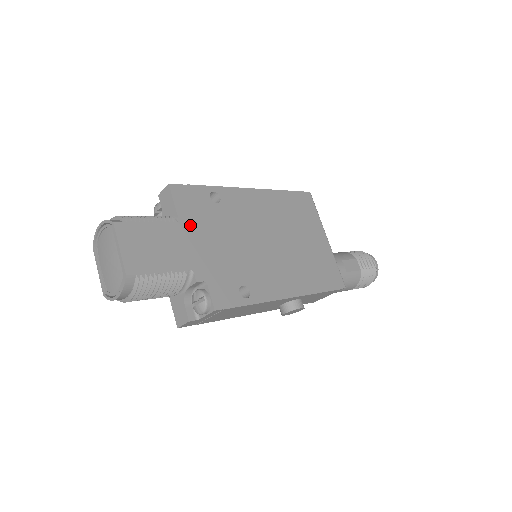
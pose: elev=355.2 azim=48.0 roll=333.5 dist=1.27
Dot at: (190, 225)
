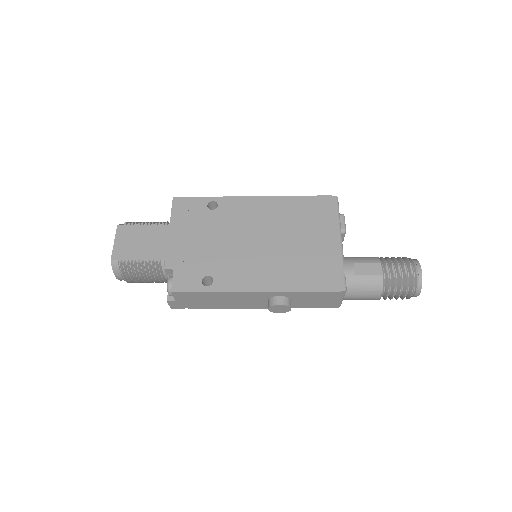
Dot at: (178, 227)
